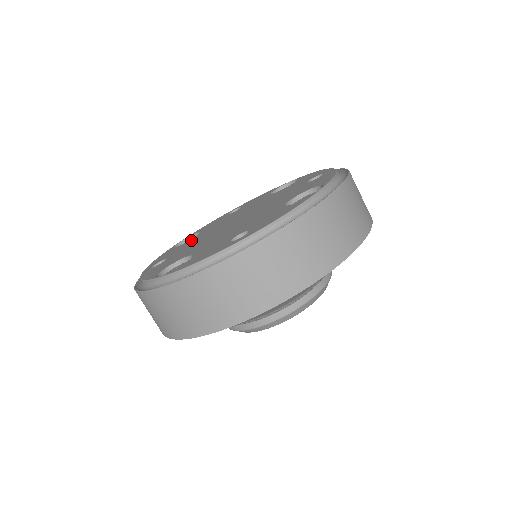
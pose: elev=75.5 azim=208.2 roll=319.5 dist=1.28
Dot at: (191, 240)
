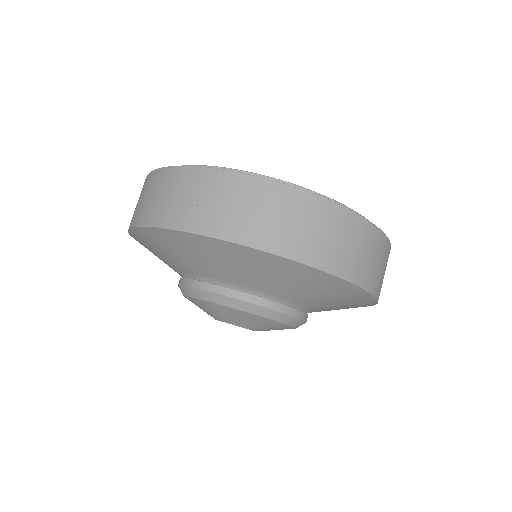
Dot at: occluded
